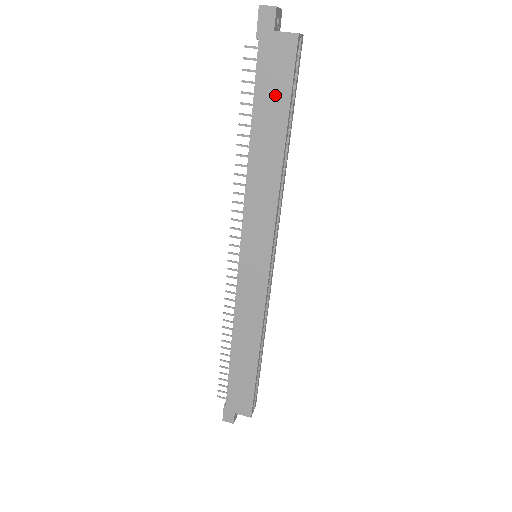
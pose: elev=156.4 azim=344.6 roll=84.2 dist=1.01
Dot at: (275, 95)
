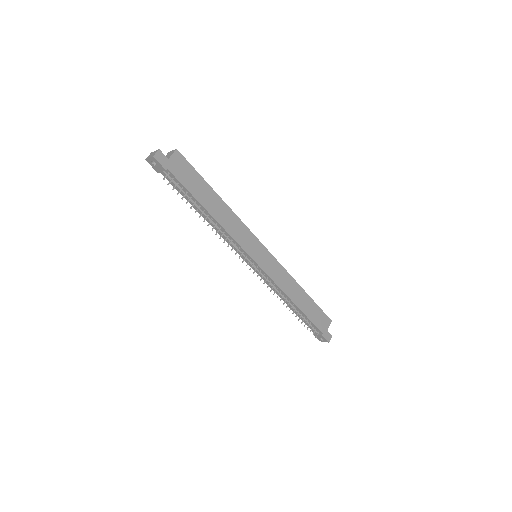
Dot at: (195, 182)
